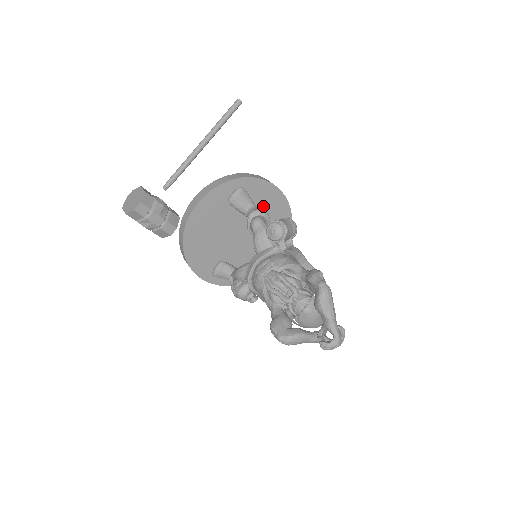
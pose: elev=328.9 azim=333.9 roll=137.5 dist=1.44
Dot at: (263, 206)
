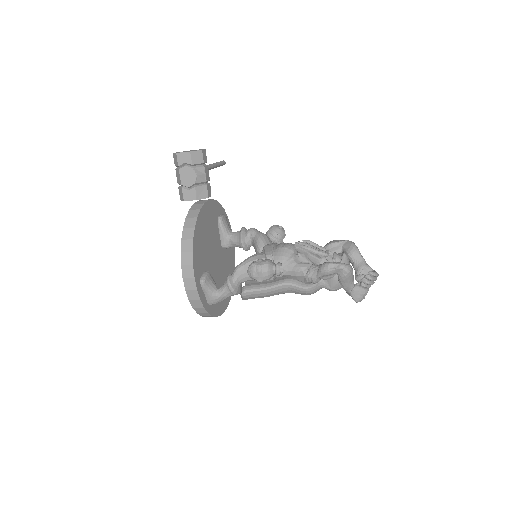
Dot at: occluded
